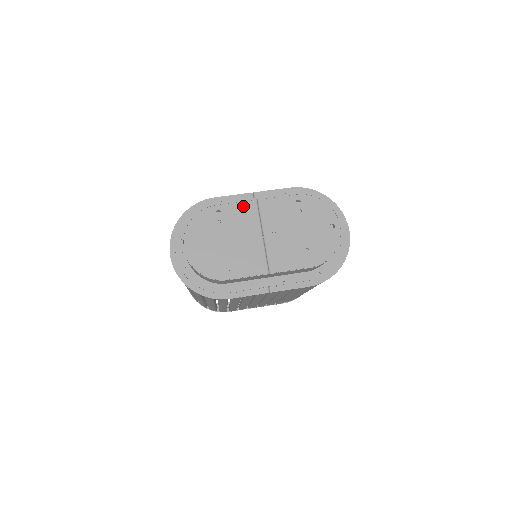
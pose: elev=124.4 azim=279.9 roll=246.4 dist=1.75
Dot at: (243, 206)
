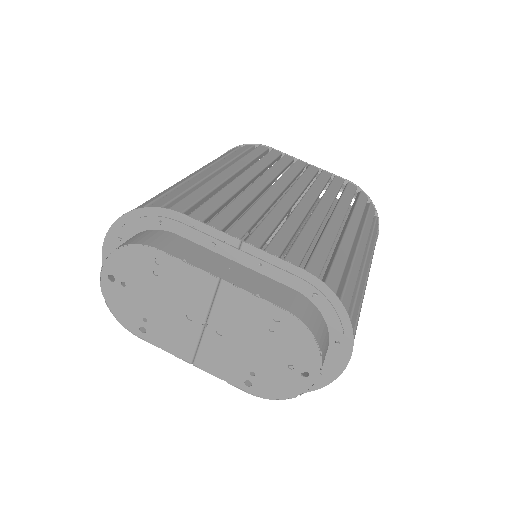
Dot at: (196, 274)
